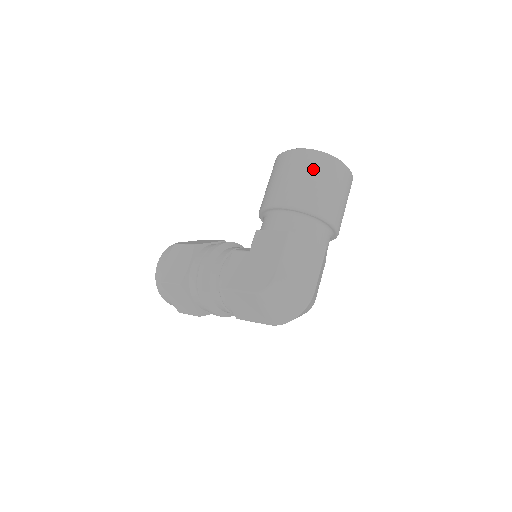
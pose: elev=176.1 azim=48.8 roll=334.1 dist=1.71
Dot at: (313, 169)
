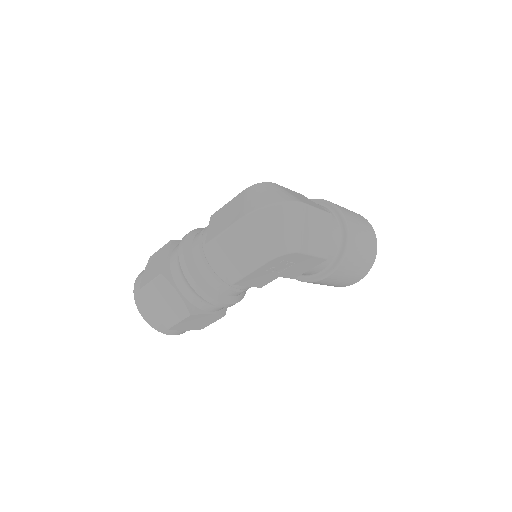
Dot at: occluded
